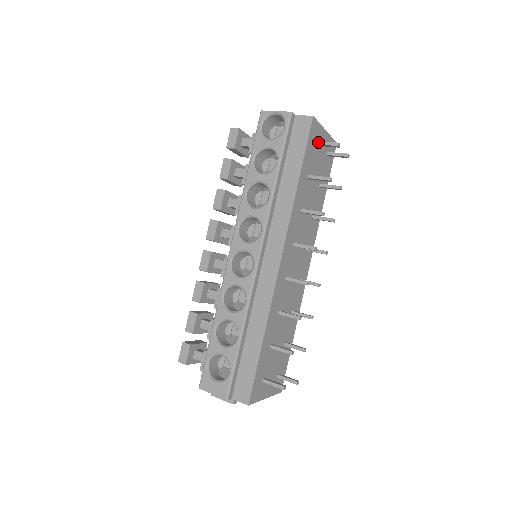
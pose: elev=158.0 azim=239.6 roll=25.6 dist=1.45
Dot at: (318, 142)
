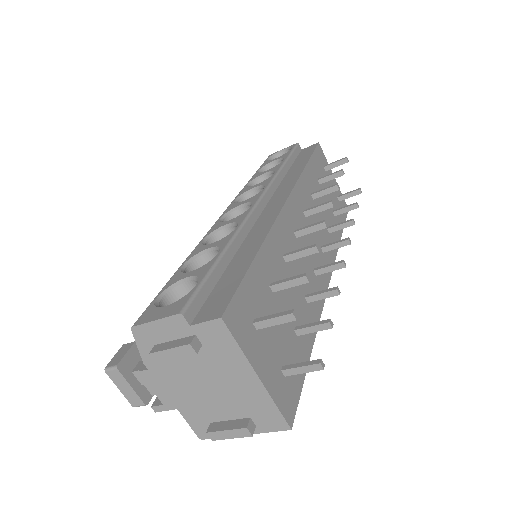
Dot at: (326, 165)
